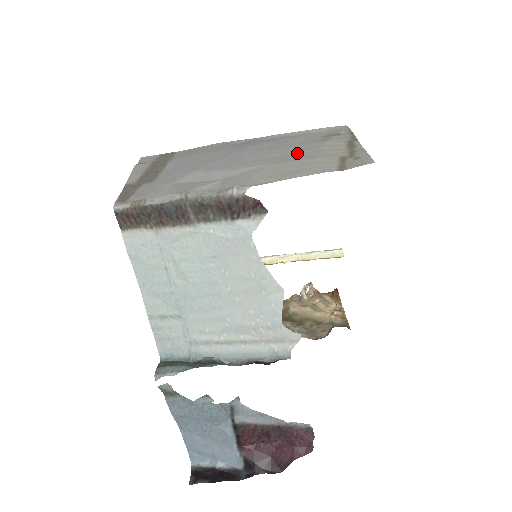
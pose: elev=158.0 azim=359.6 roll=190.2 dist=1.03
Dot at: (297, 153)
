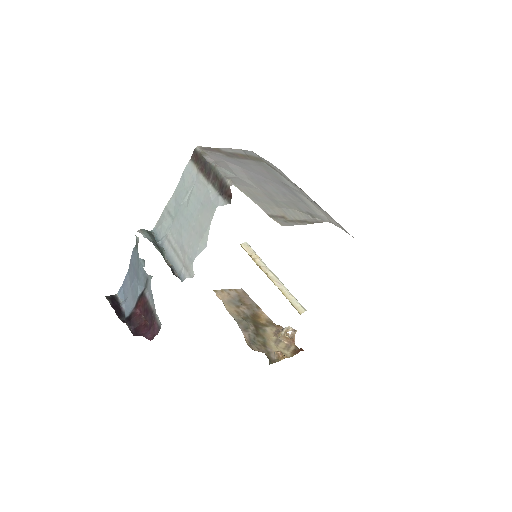
Dot at: (280, 201)
